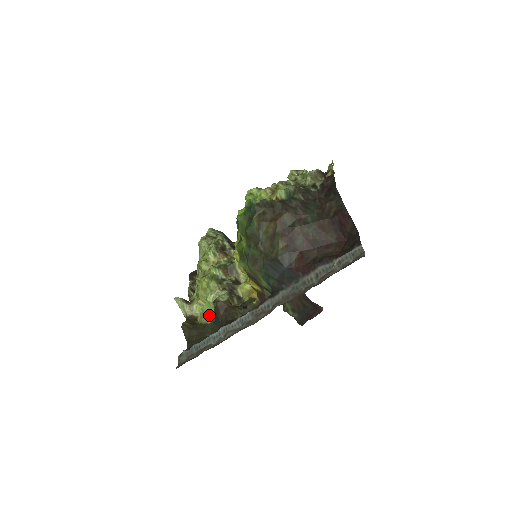
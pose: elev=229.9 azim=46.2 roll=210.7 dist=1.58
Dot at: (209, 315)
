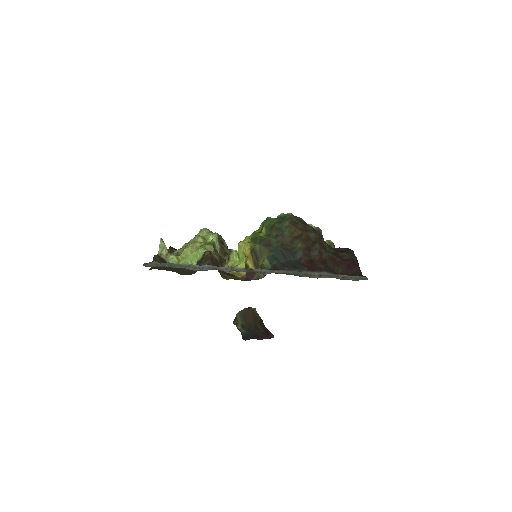
Dot at: occluded
